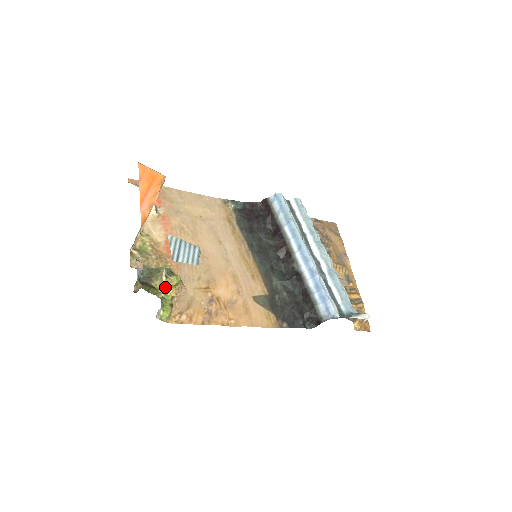
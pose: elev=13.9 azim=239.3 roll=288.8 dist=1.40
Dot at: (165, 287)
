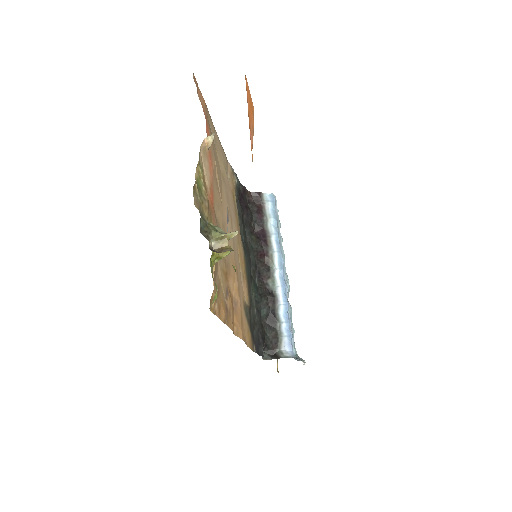
Dot at: (217, 255)
